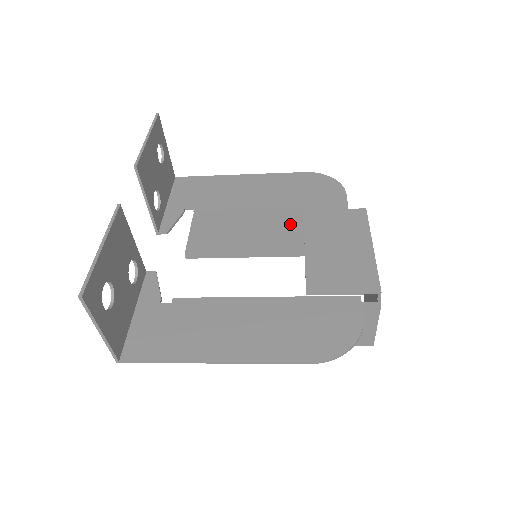
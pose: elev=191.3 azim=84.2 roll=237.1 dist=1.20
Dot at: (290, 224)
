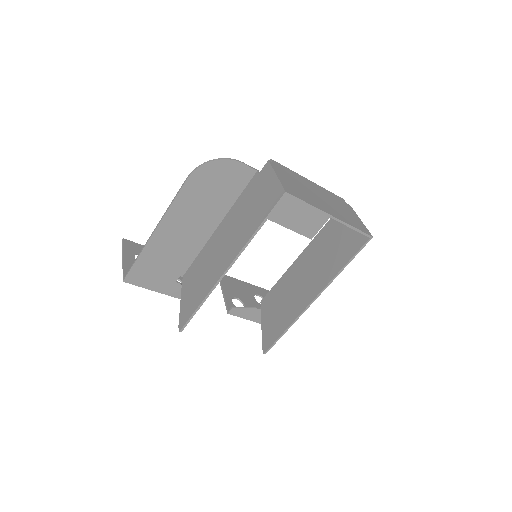
Dot at: (312, 259)
